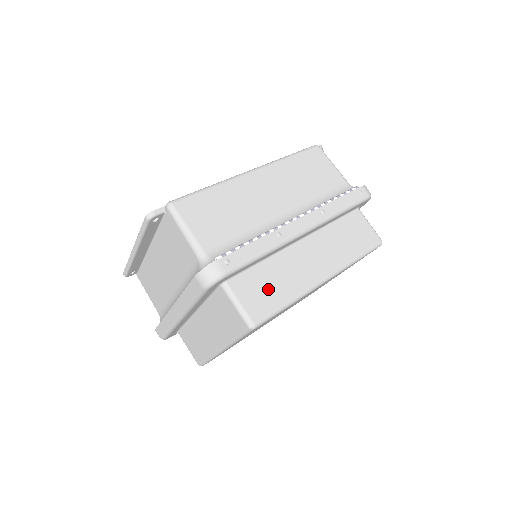
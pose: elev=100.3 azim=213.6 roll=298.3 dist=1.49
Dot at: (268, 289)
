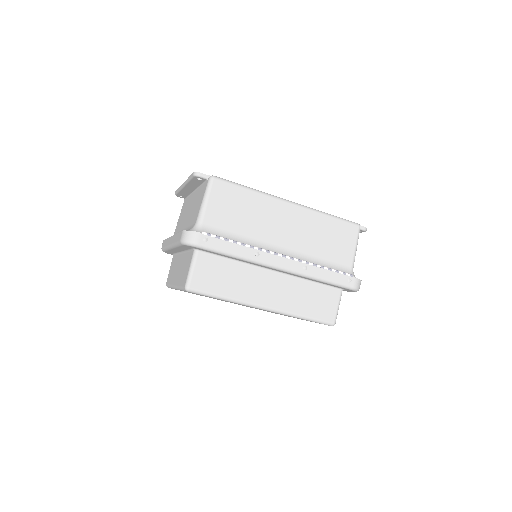
Dot at: (220, 278)
